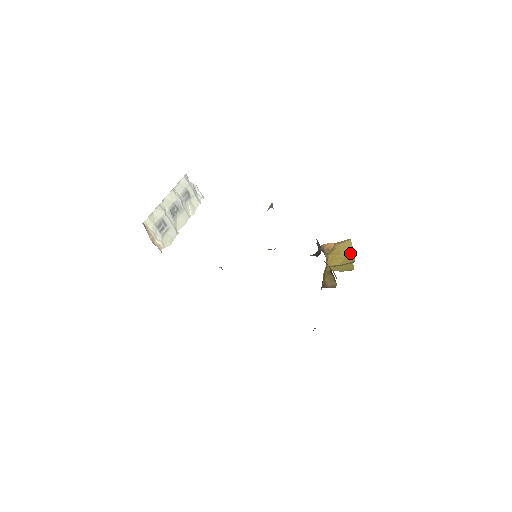
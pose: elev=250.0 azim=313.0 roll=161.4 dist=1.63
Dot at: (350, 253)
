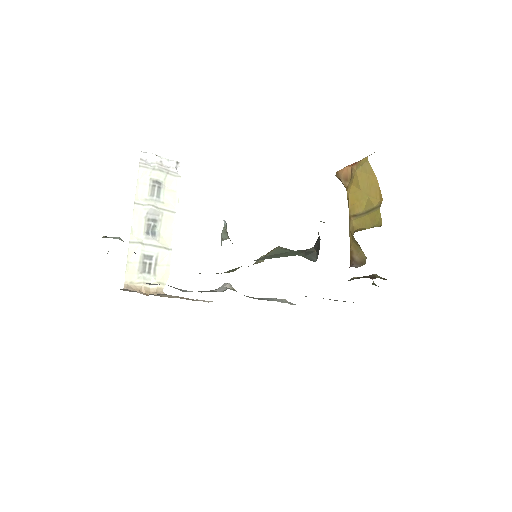
Dot at: (373, 186)
